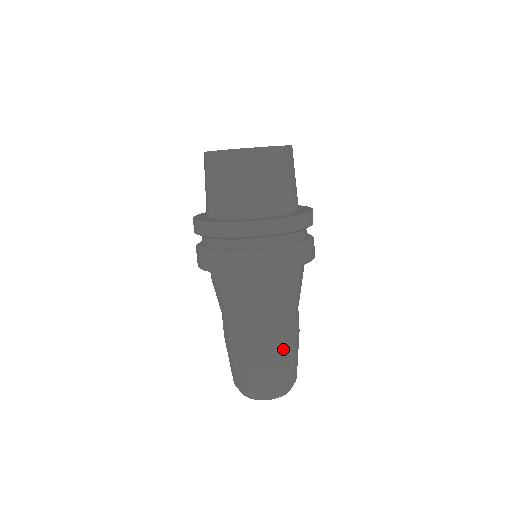
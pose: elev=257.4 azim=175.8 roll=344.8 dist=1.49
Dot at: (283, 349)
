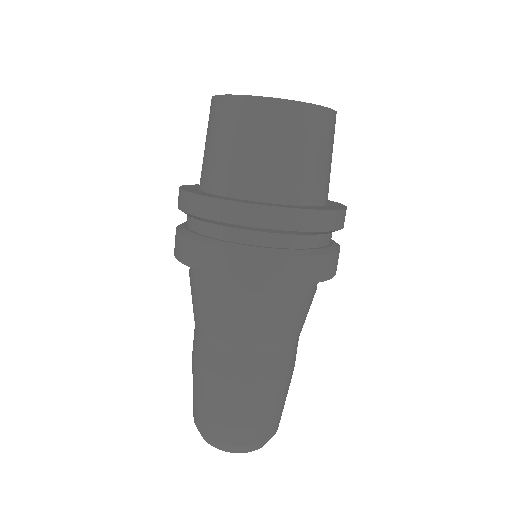
Dot at: (263, 391)
